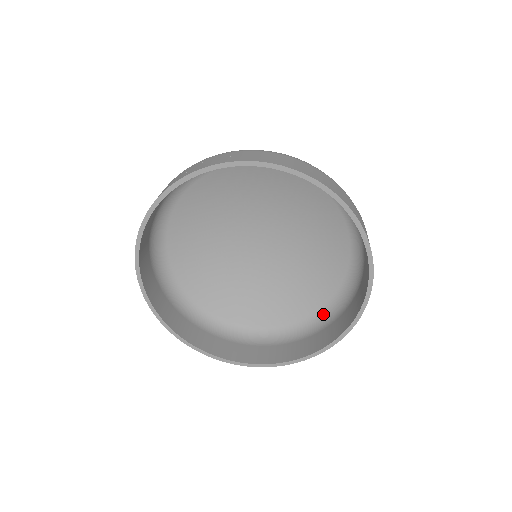
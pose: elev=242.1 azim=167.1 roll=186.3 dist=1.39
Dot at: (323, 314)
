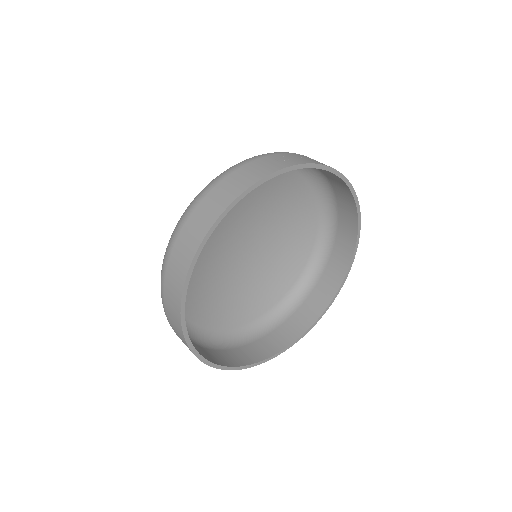
Dot at: (262, 322)
